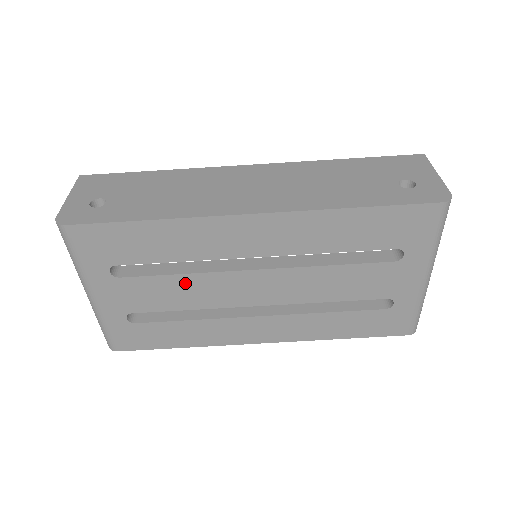
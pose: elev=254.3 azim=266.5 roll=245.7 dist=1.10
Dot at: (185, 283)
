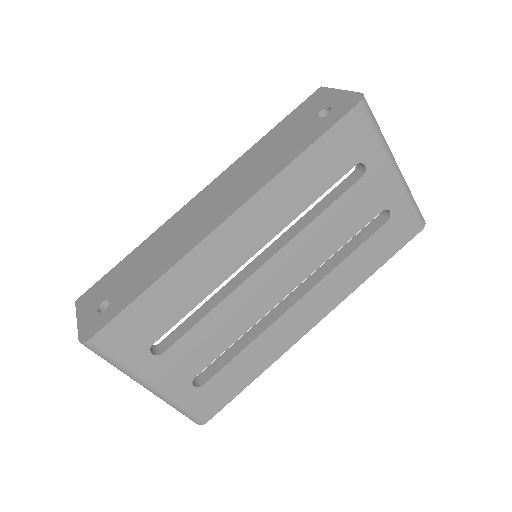
Dot at: (217, 318)
